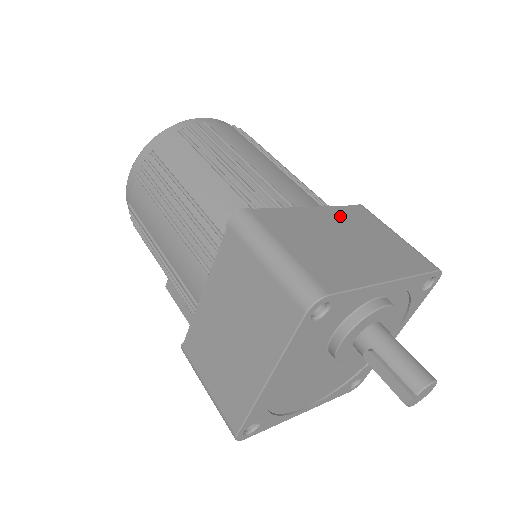
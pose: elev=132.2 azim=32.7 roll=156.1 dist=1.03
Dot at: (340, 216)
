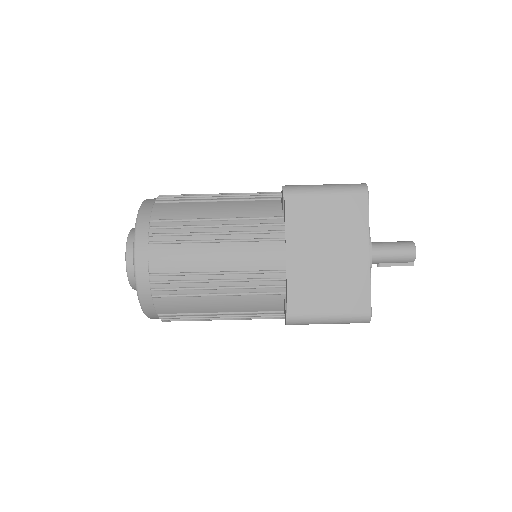
Dot at: (299, 235)
